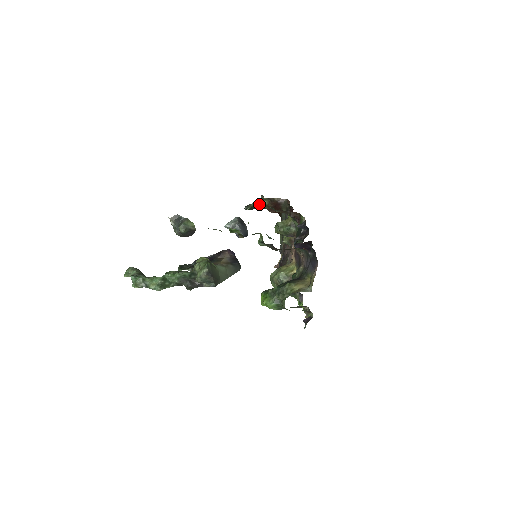
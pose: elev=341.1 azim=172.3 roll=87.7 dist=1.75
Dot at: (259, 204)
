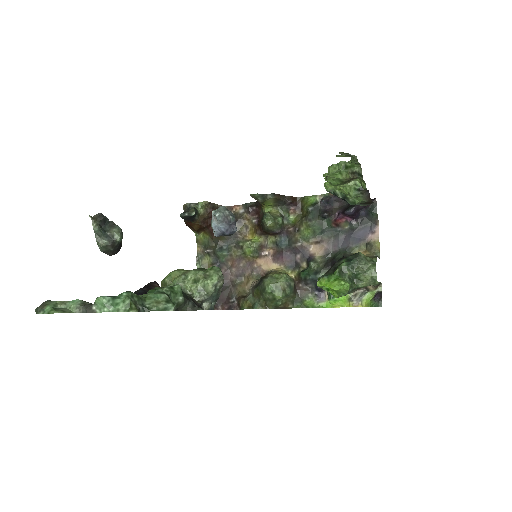
Dot at: (196, 212)
